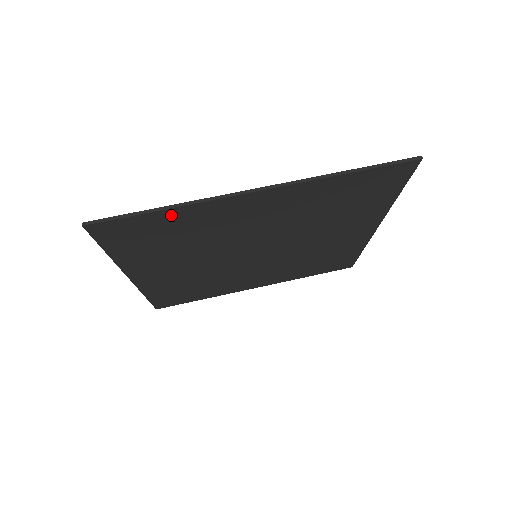
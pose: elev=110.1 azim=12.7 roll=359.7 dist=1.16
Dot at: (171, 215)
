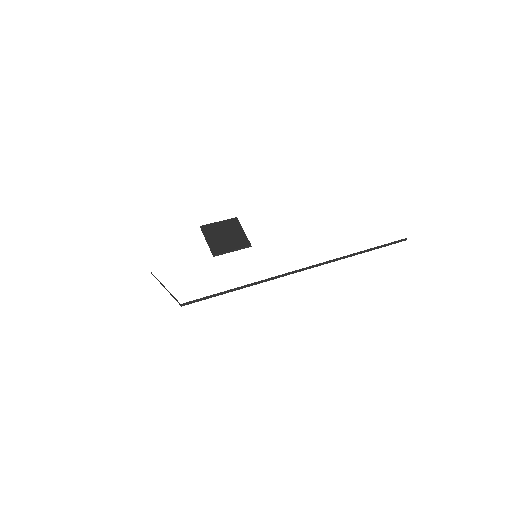
Dot at: occluded
